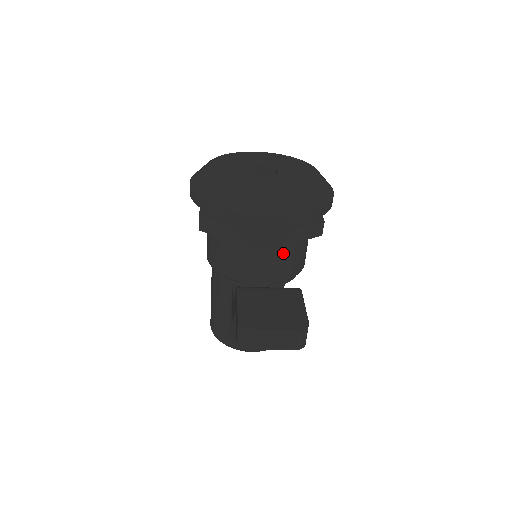
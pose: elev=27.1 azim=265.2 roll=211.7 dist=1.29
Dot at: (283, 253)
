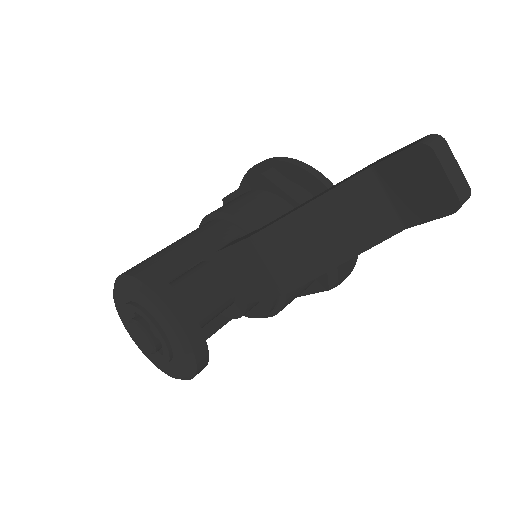
Dot at: occluded
